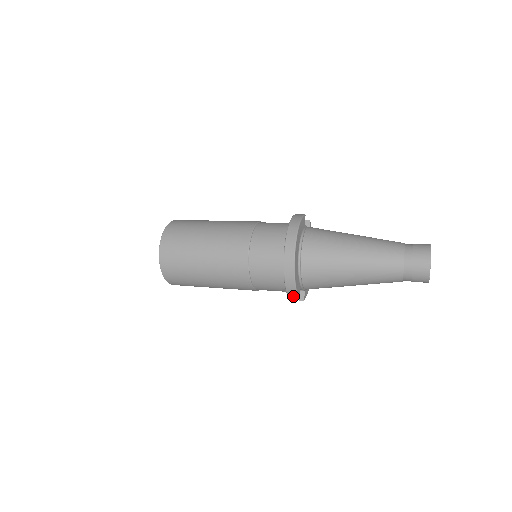
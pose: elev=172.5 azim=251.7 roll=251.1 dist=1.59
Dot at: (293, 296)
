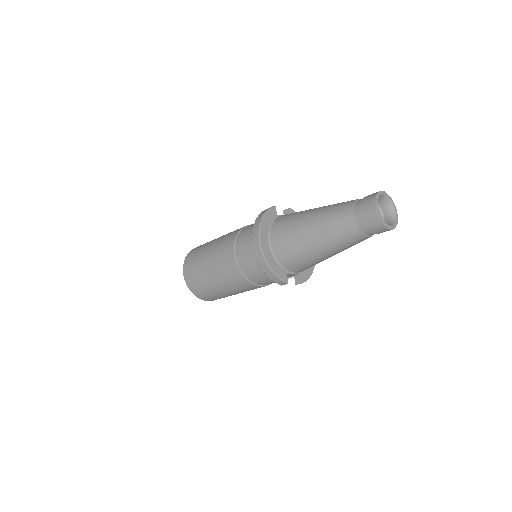
Dot at: (281, 282)
